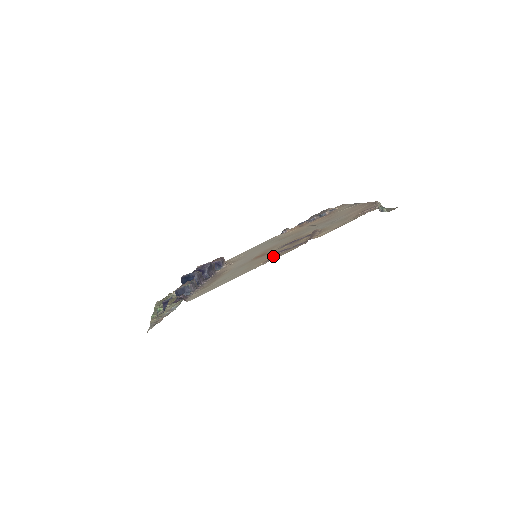
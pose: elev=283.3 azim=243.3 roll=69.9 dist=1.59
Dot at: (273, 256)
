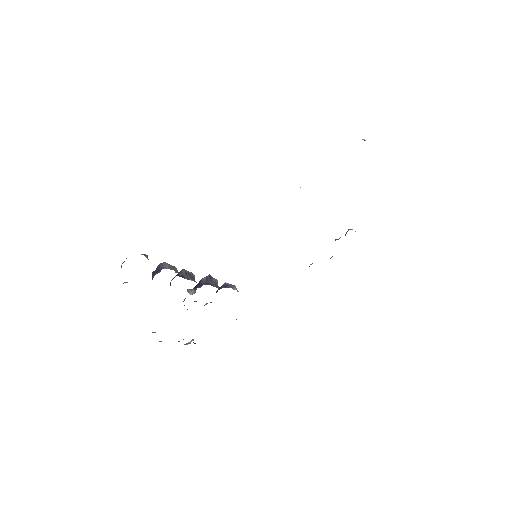
Dot at: occluded
